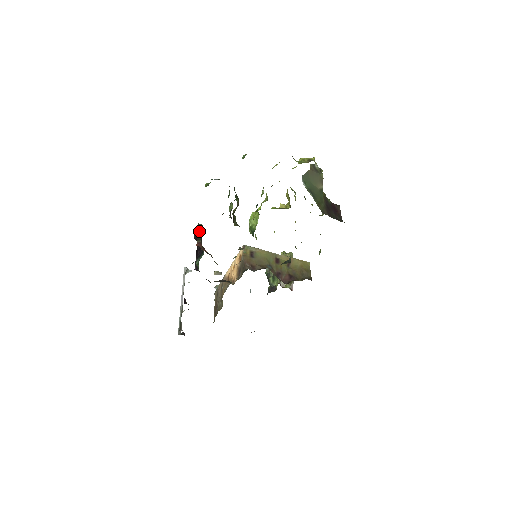
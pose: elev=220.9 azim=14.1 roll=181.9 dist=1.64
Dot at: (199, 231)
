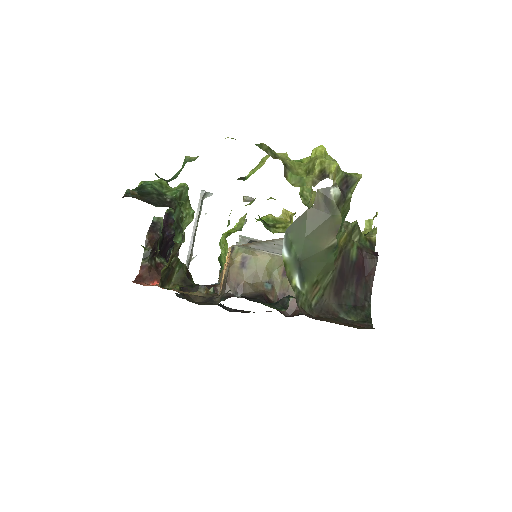
Dot at: (148, 242)
